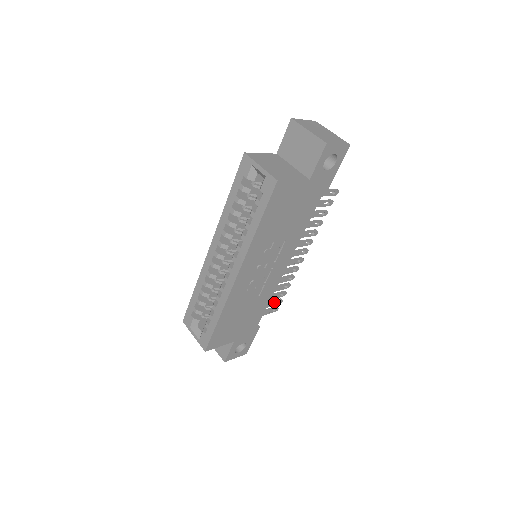
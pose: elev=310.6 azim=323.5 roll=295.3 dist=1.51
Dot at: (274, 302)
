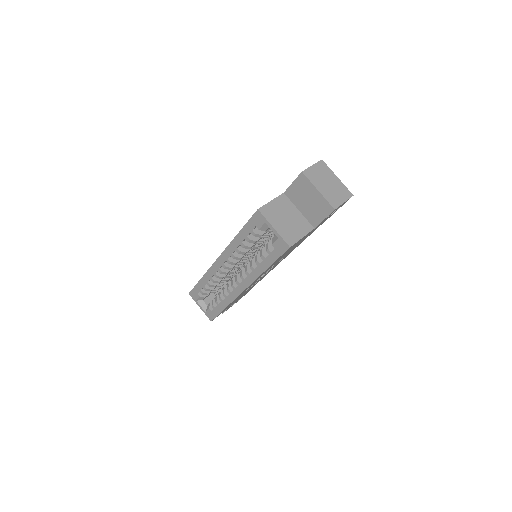
Dot at: occluded
